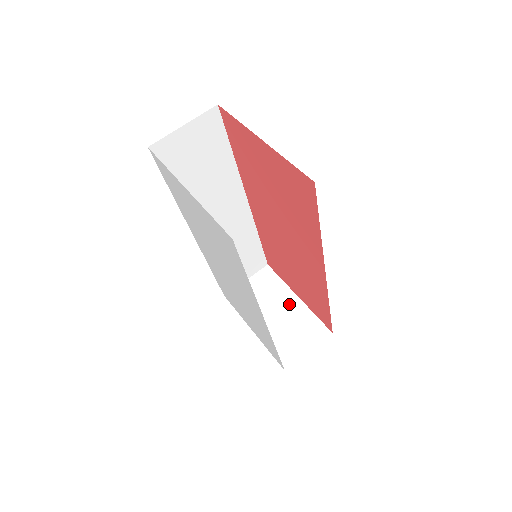
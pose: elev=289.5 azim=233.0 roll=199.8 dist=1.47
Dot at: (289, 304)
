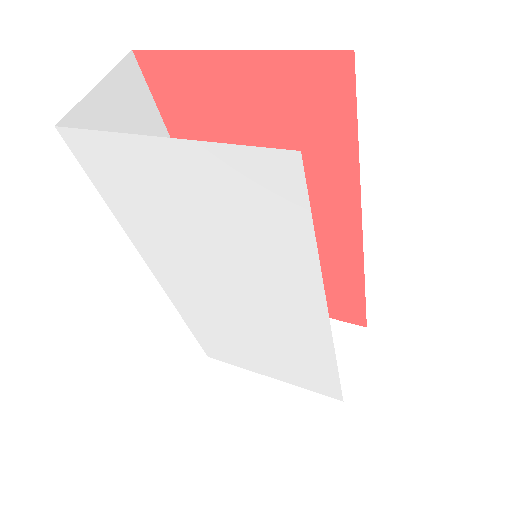
Dot at: occluded
